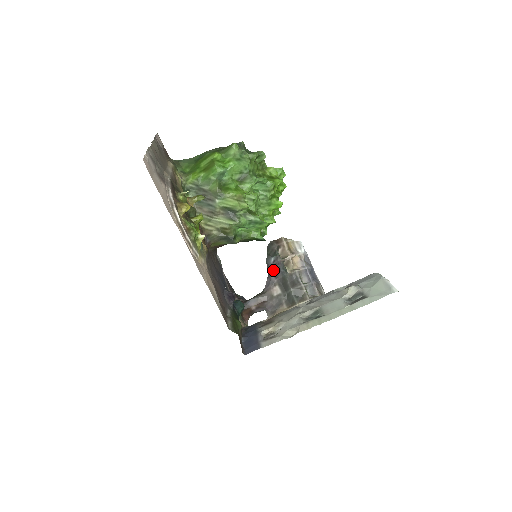
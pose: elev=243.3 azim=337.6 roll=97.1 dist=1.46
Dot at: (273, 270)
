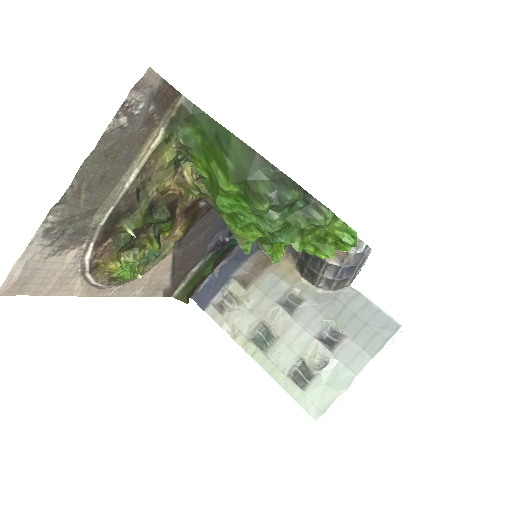
Dot at: occluded
